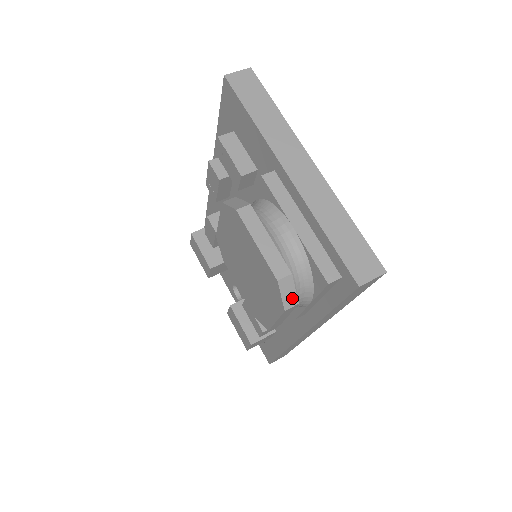
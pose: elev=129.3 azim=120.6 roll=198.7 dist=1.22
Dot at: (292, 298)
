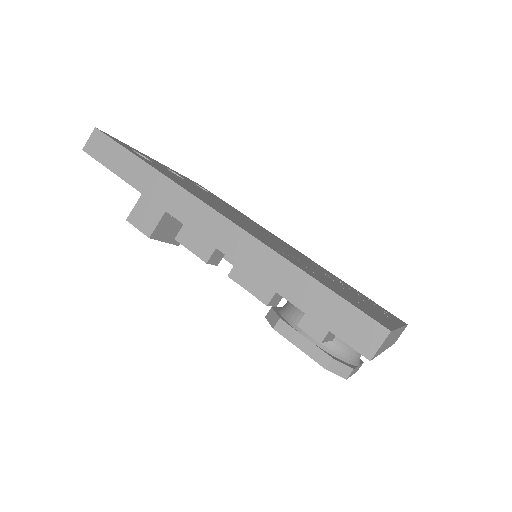
Dot at: occluded
